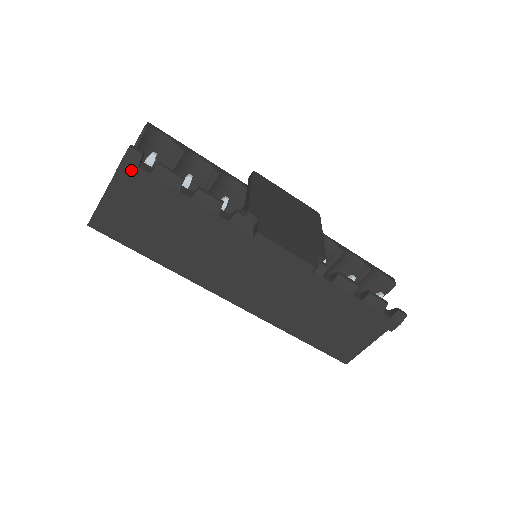
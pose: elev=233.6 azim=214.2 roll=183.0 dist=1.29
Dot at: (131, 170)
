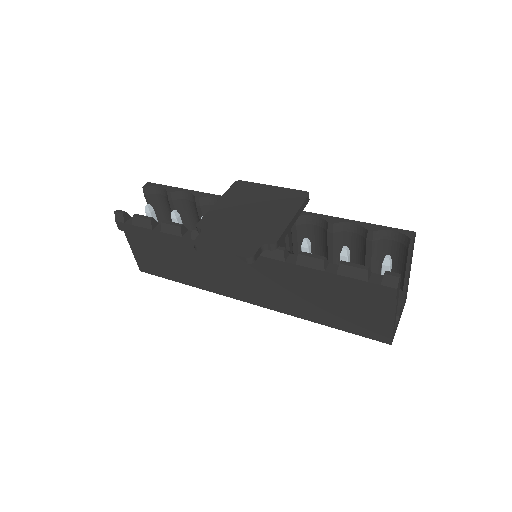
Dot at: (124, 227)
